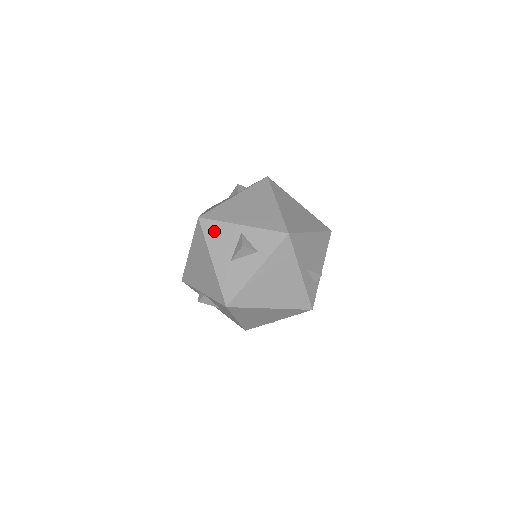
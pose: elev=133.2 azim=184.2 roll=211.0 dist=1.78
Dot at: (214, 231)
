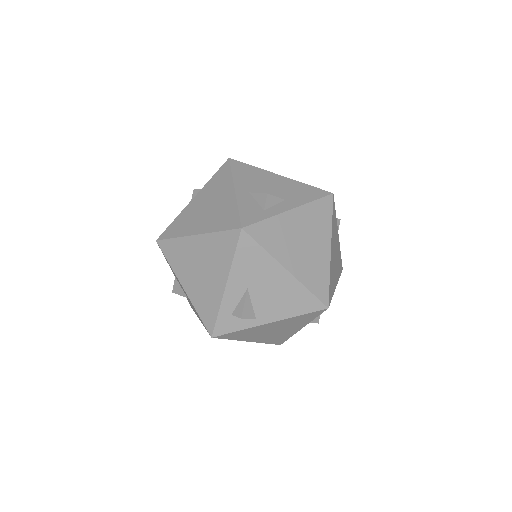
Dot at: occluded
